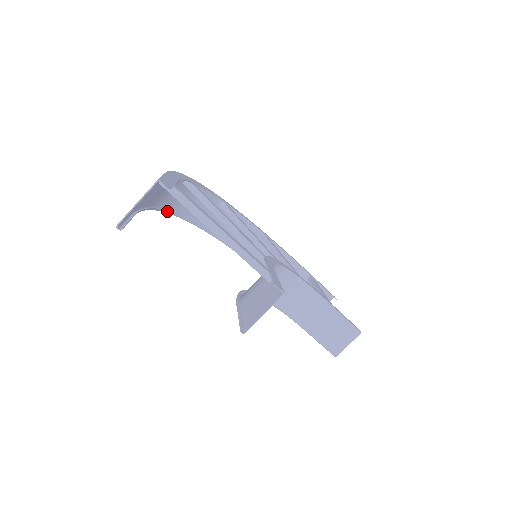
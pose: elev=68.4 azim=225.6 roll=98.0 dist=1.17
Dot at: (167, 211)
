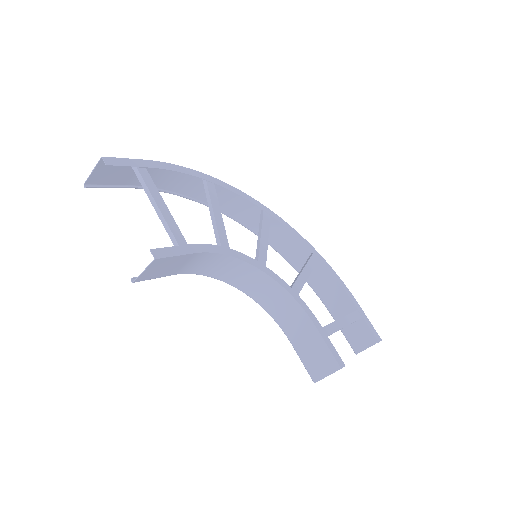
Dot at: (197, 201)
